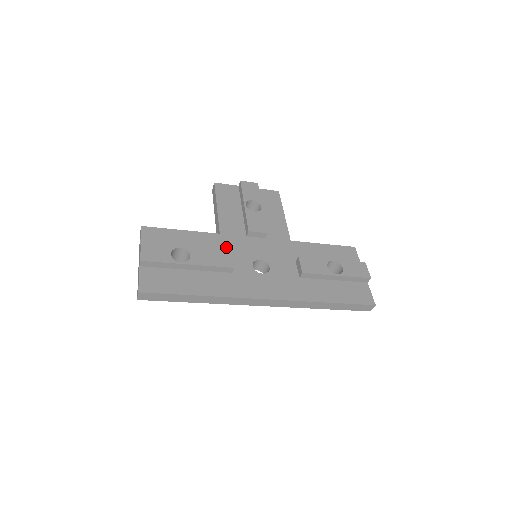
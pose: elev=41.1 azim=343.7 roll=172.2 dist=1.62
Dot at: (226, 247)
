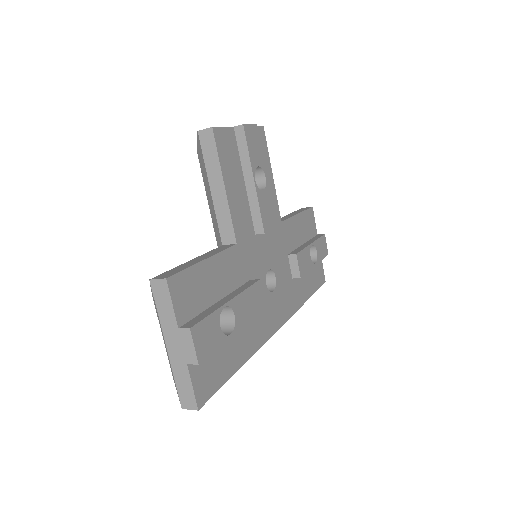
Dot at: (245, 266)
